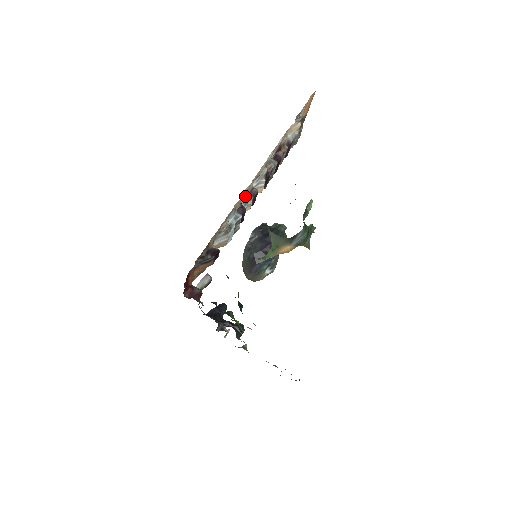
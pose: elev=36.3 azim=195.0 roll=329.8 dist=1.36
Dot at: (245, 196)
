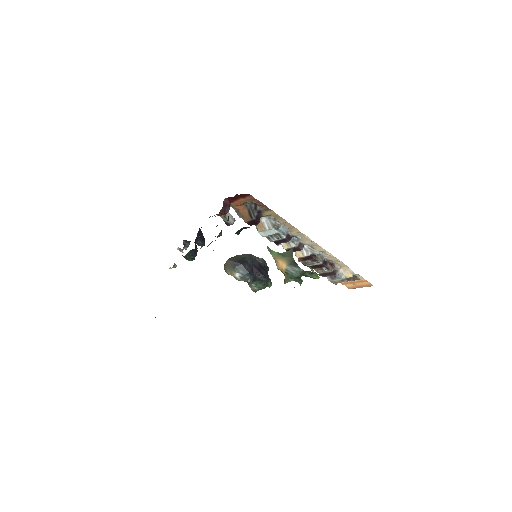
Dot at: (298, 239)
